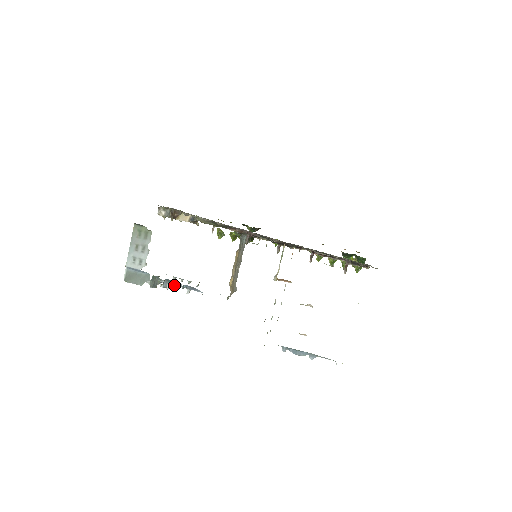
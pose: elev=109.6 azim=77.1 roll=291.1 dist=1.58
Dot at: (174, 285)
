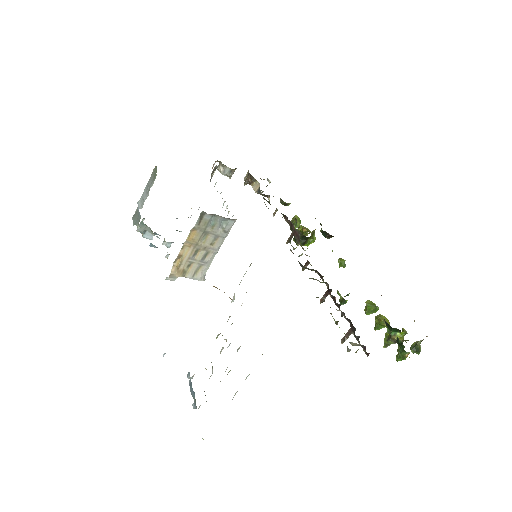
Dot at: occluded
